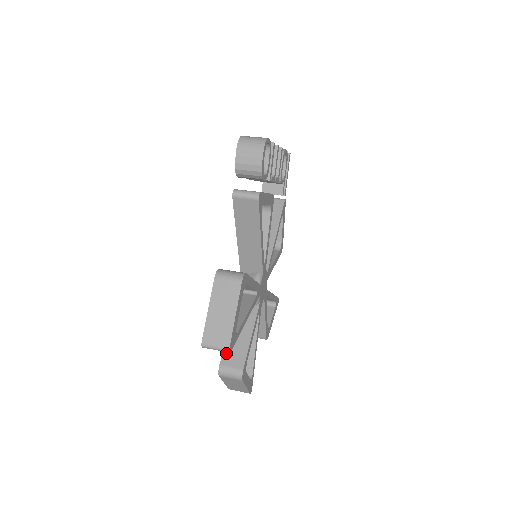
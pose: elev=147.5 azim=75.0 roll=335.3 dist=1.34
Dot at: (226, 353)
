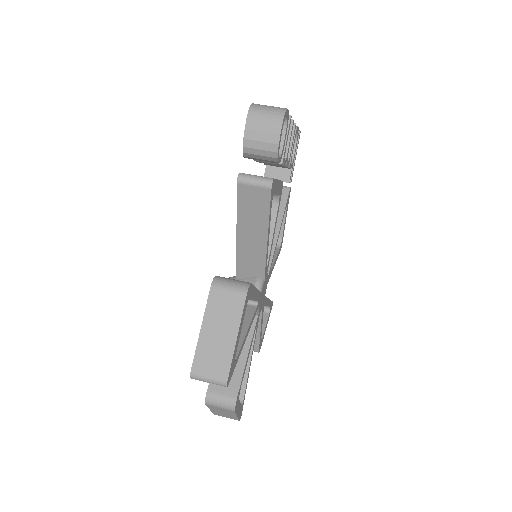
Dot at: occluded
